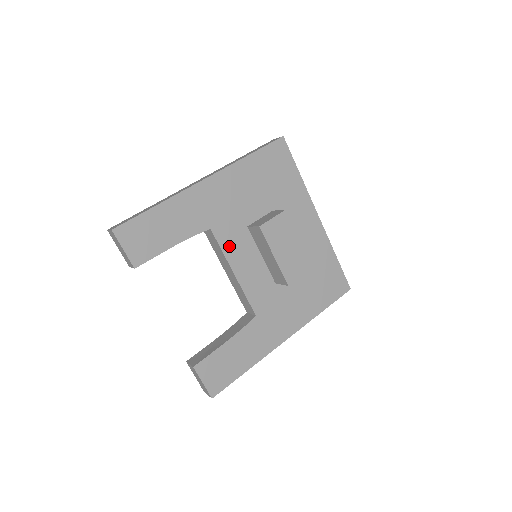
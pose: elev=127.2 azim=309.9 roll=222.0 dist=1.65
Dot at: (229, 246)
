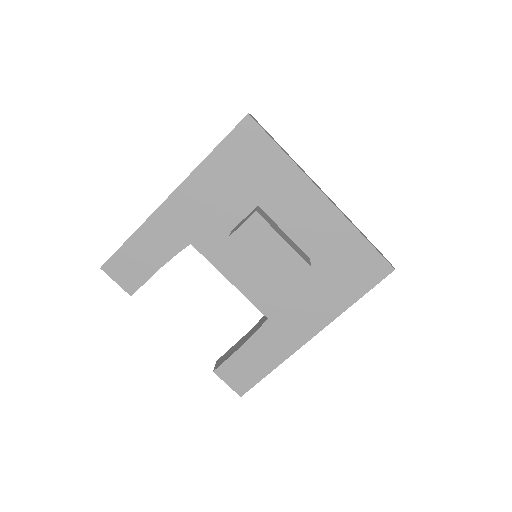
Dot at: (216, 256)
